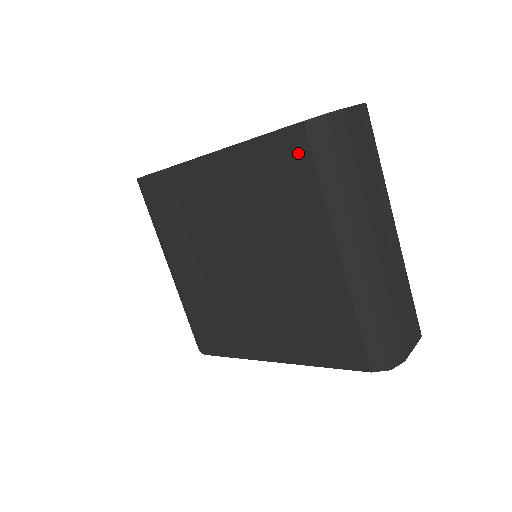
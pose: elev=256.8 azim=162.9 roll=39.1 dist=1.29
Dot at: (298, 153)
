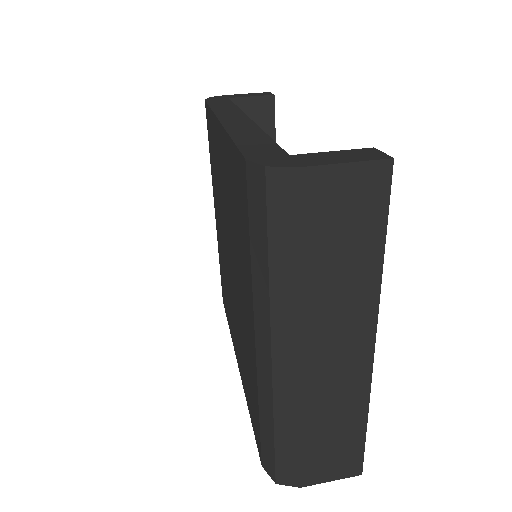
Dot at: (243, 194)
